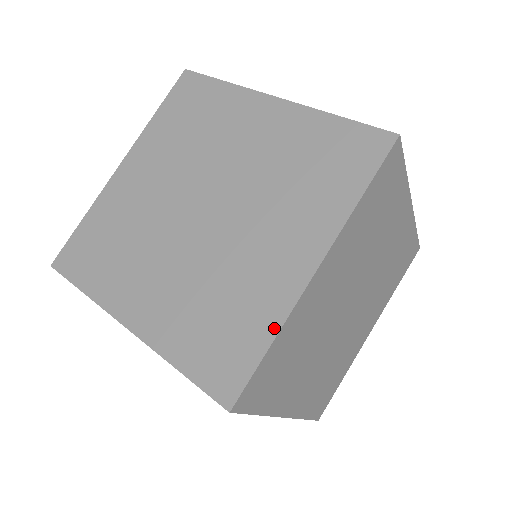
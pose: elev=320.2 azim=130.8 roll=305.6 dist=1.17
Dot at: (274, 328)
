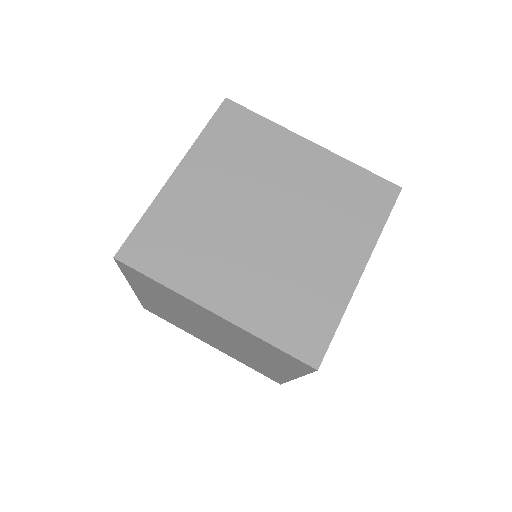
Dot at: (148, 210)
